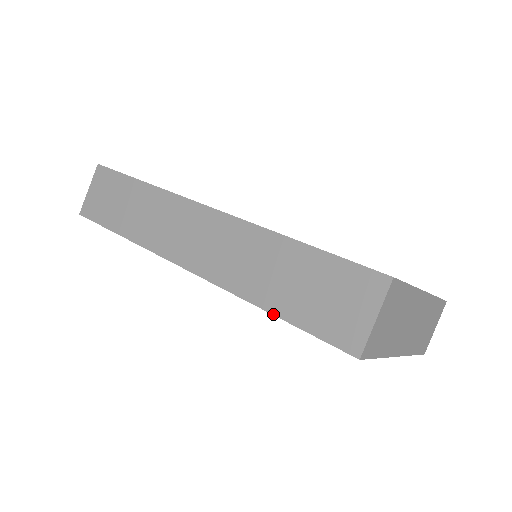
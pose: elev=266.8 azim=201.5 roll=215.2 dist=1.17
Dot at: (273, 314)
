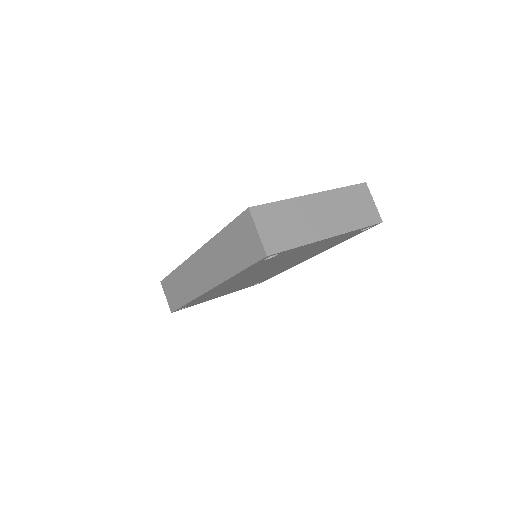
Dot at: (238, 273)
